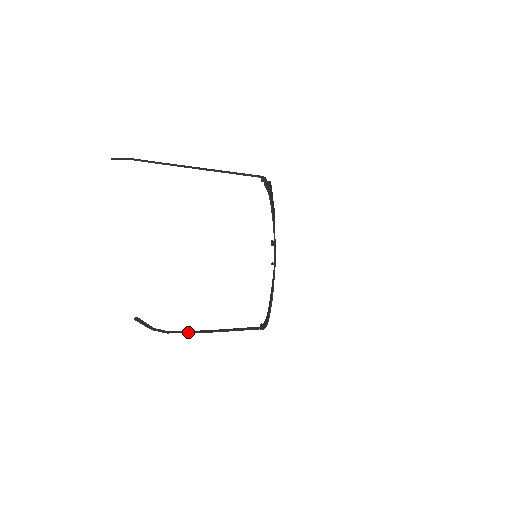
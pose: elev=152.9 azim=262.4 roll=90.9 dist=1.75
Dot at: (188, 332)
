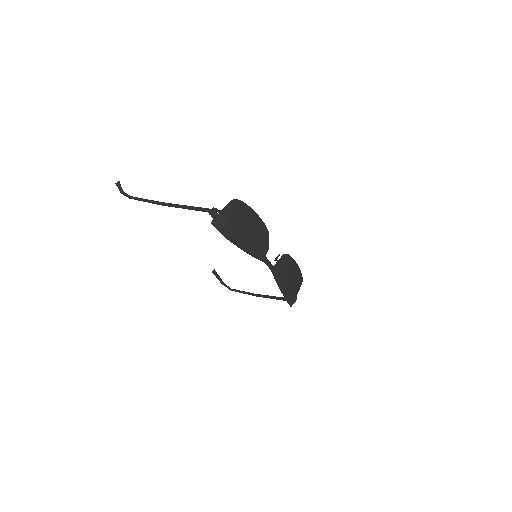
Dot at: (243, 293)
